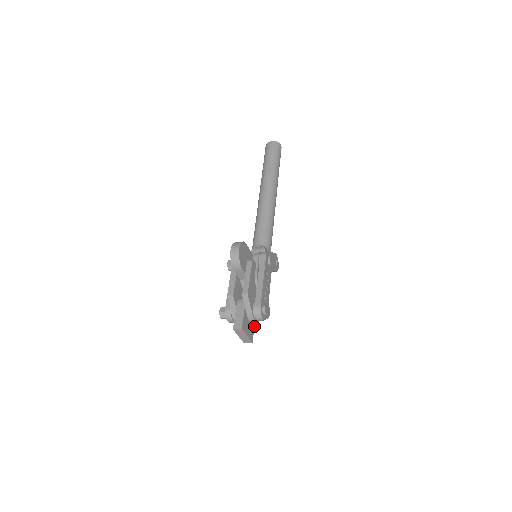
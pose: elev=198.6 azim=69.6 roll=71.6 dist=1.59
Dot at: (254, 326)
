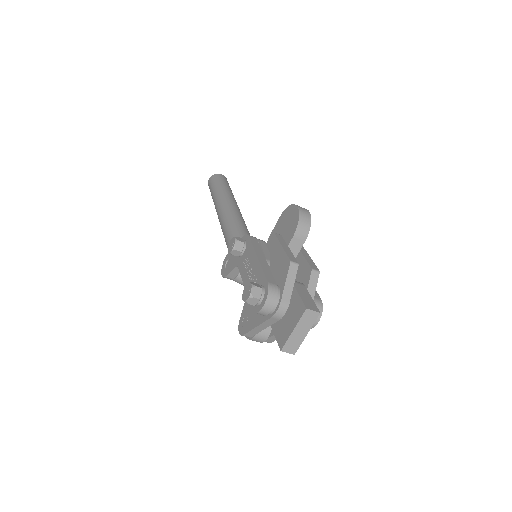
Dot at: occluded
